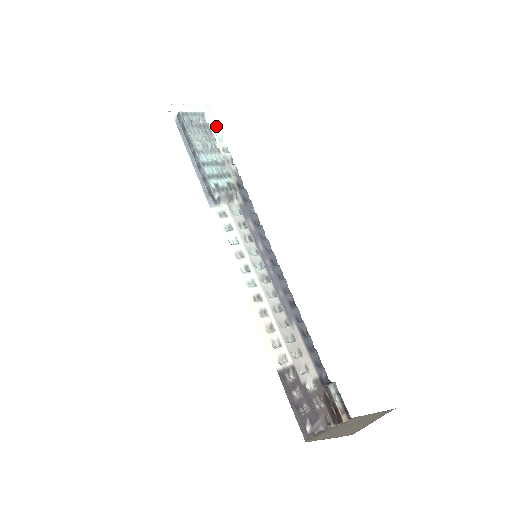
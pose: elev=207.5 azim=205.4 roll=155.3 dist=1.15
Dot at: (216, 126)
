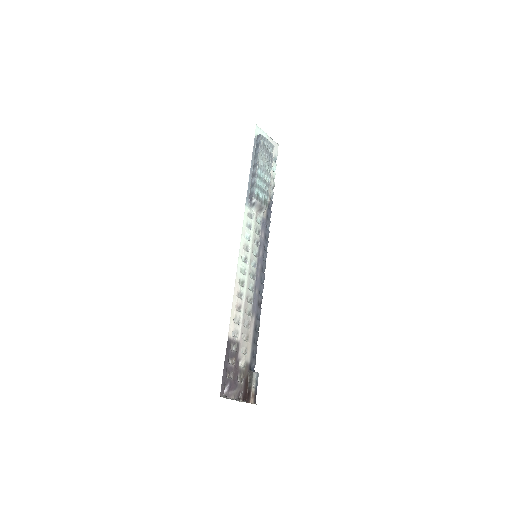
Dot at: (275, 160)
